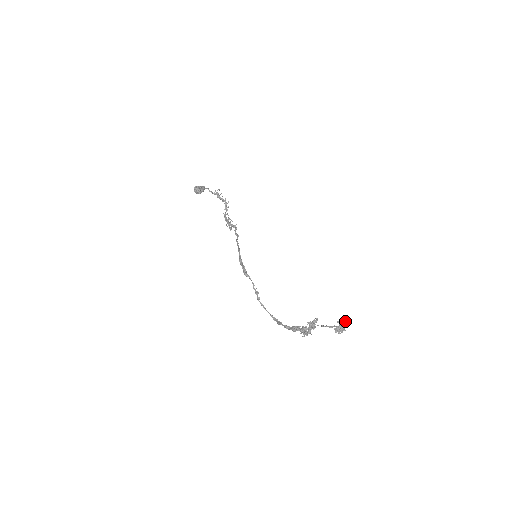
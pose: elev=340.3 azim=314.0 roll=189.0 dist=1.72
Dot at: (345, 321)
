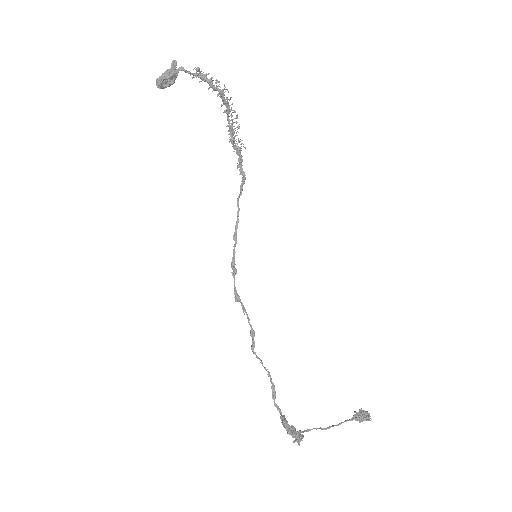
Dot at: (365, 419)
